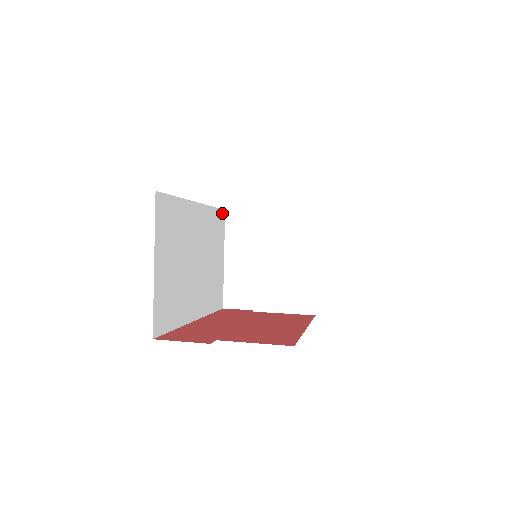
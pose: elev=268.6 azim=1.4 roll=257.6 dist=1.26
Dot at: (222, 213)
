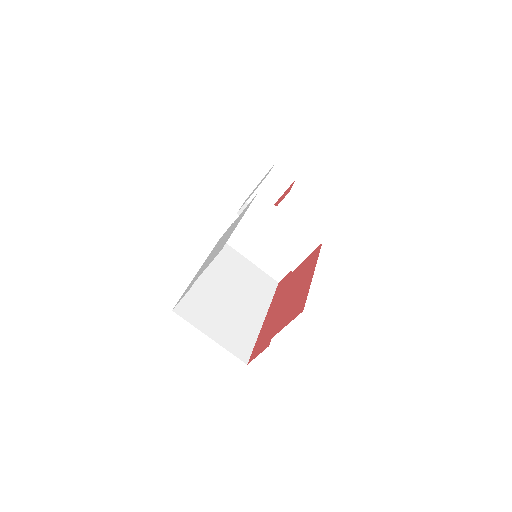
Dot at: occluded
